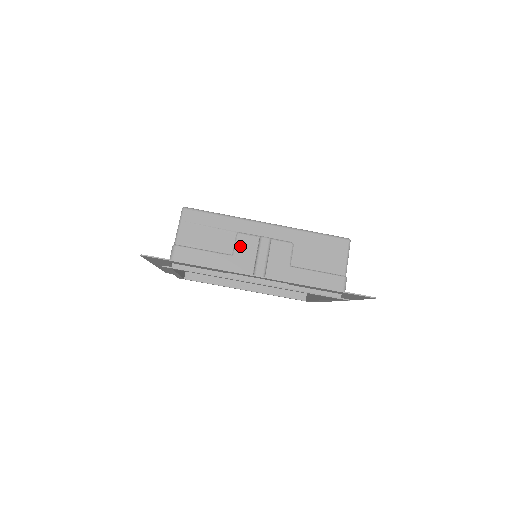
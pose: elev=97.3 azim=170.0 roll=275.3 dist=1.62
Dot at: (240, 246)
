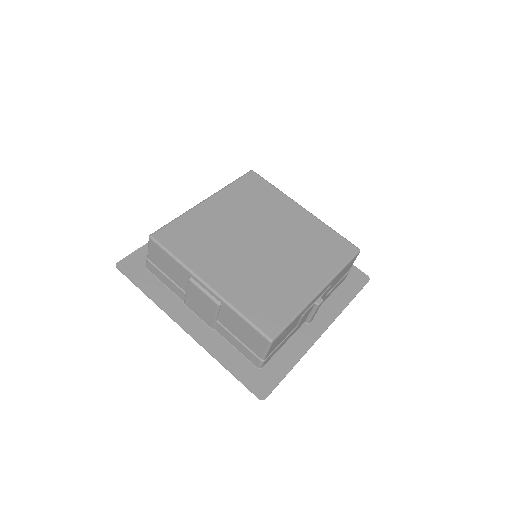
Dot at: occluded
